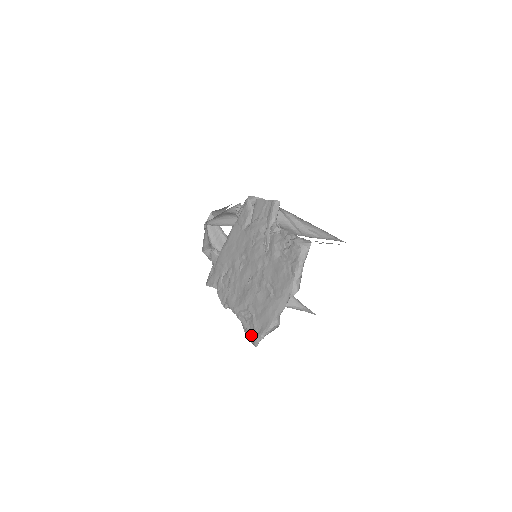
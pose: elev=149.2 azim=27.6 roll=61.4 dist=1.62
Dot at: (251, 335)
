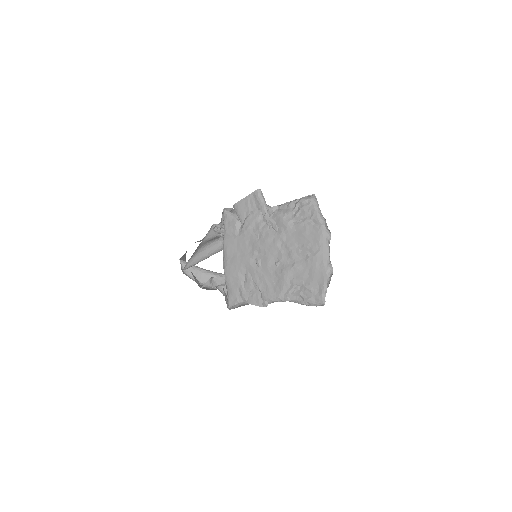
Dot at: (313, 299)
